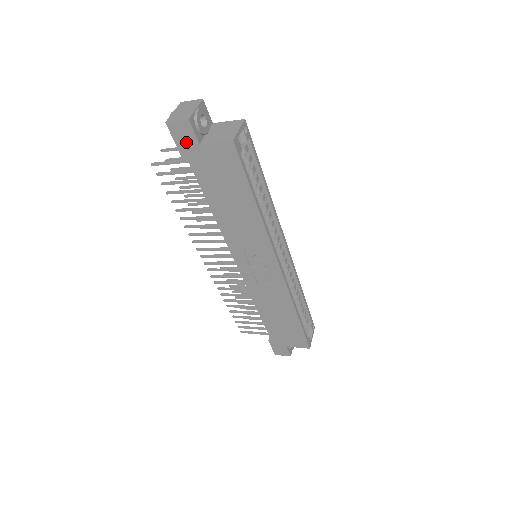
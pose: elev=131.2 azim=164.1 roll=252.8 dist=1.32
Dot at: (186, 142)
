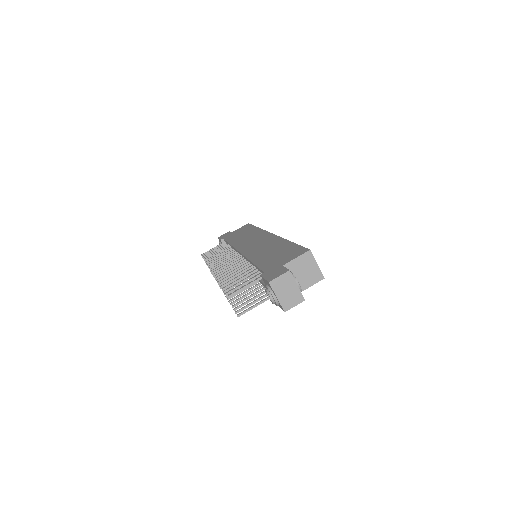
Dot at: occluded
